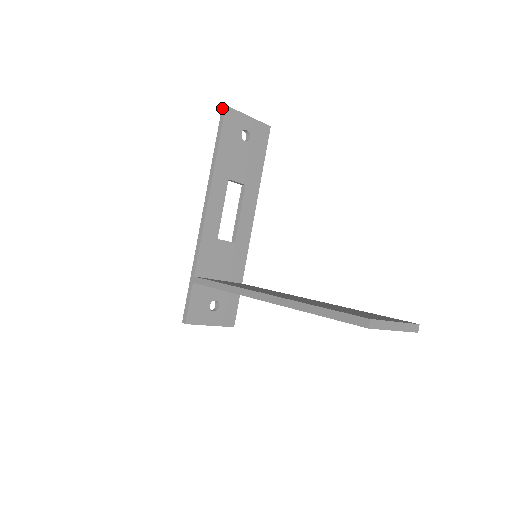
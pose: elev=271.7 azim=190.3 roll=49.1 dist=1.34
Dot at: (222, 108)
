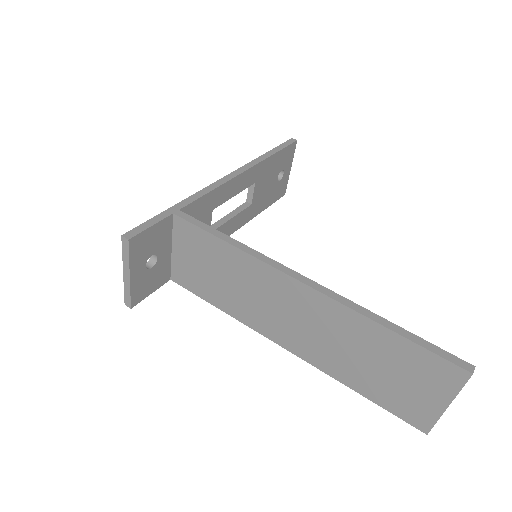
Dot at: (292, 138)
